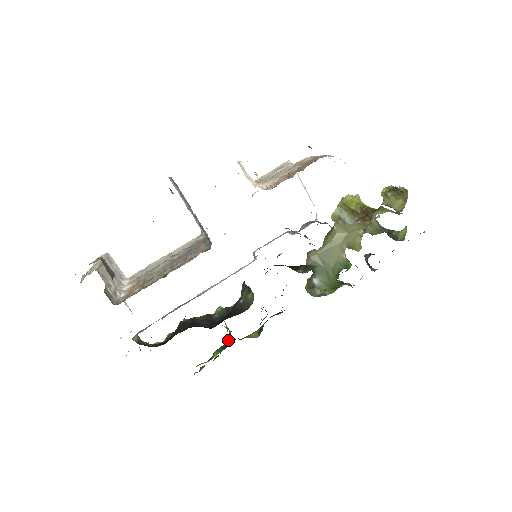
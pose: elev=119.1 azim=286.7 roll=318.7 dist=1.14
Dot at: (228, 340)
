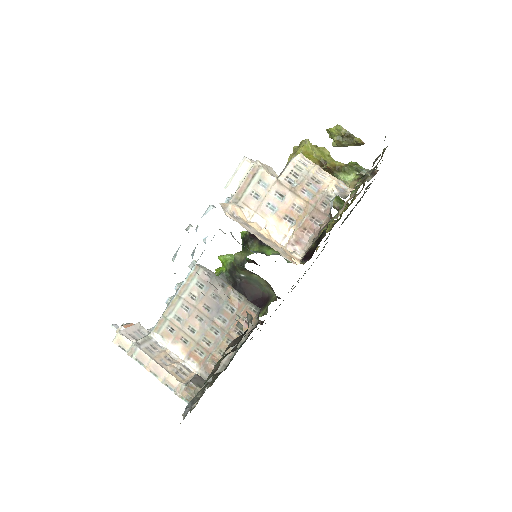
Dot at: occluded
